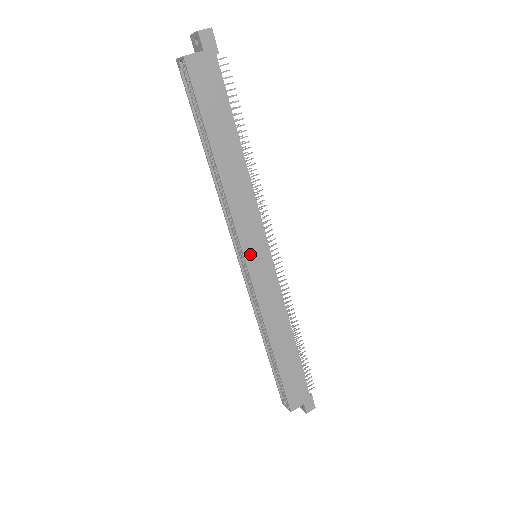
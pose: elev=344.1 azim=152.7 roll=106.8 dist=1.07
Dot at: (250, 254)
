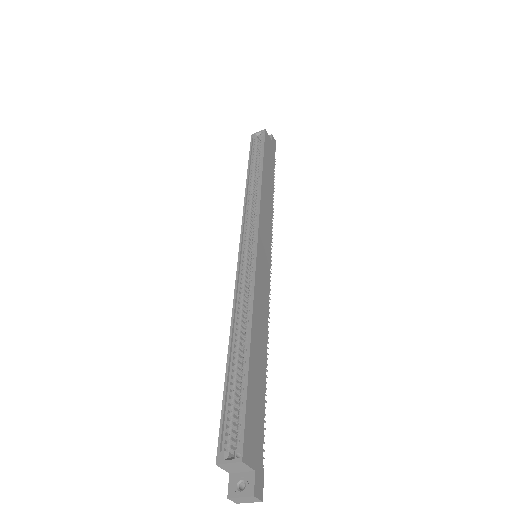
Dot at: (261, 240)
